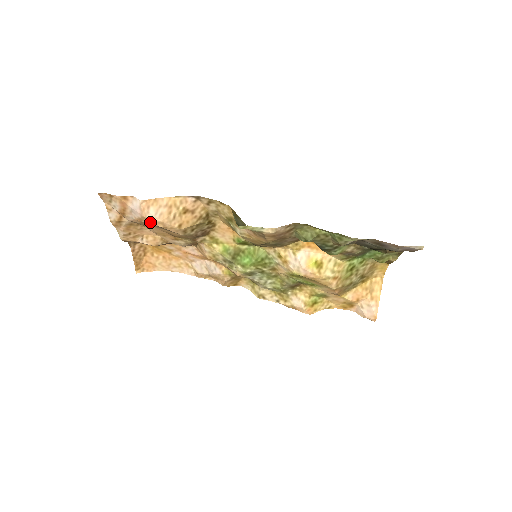
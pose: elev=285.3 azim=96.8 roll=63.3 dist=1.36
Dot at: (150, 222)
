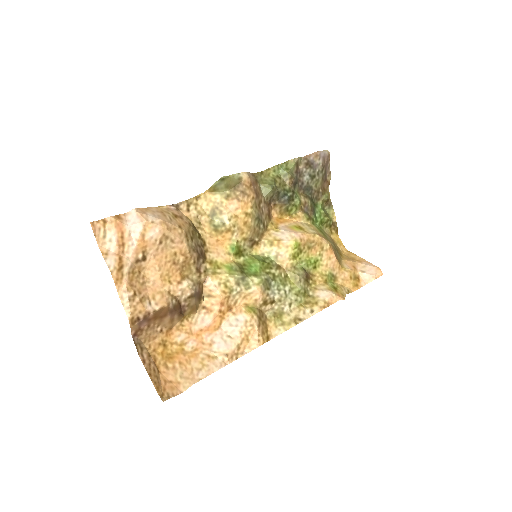
Dot at: (153, 229)
